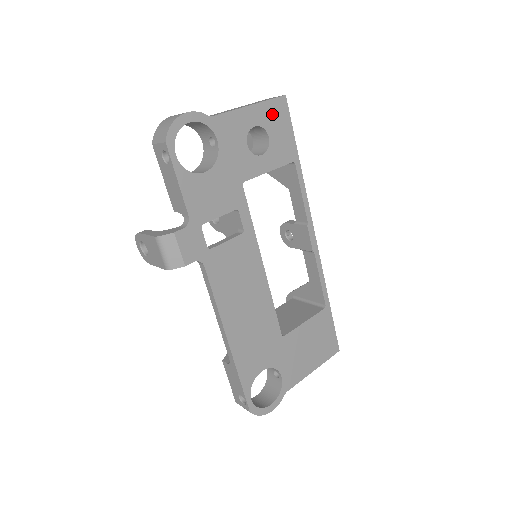
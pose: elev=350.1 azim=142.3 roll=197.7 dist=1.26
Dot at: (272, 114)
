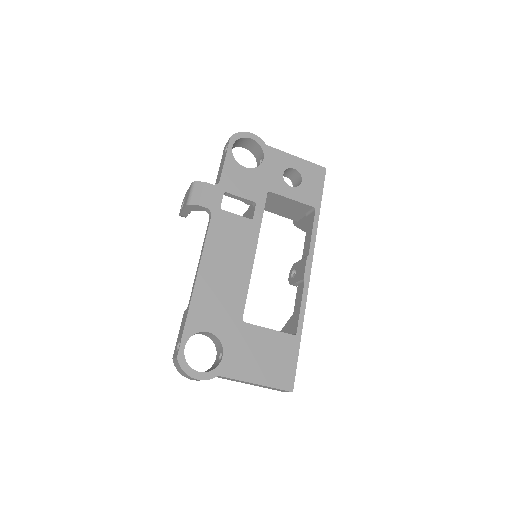
Dot at: (311, 171)
